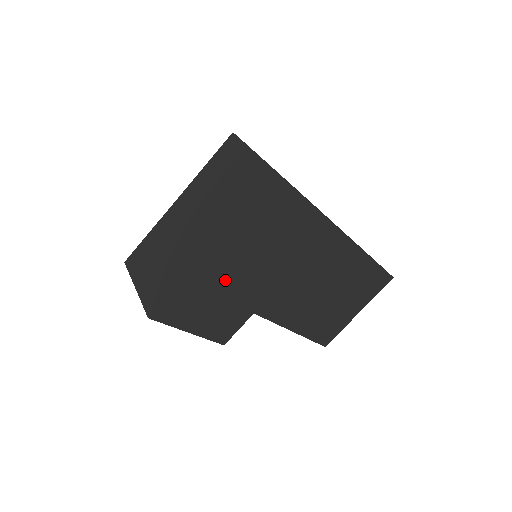
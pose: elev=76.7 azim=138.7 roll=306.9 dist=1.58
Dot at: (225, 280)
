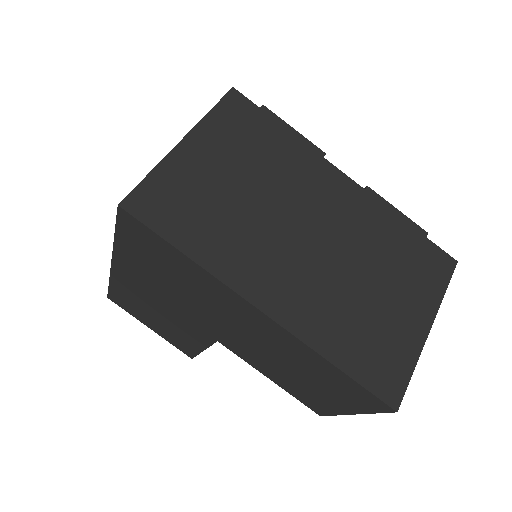
Dot at: occluded
